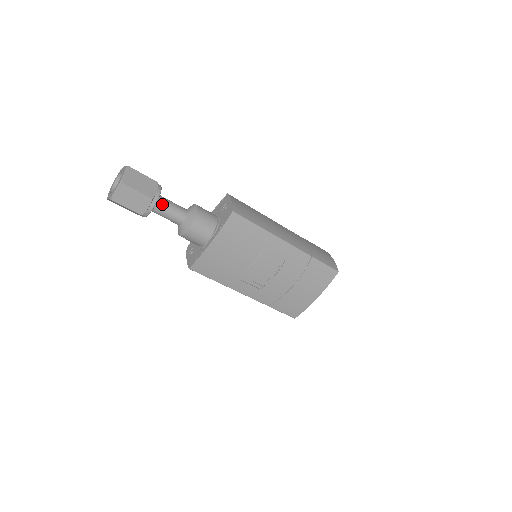
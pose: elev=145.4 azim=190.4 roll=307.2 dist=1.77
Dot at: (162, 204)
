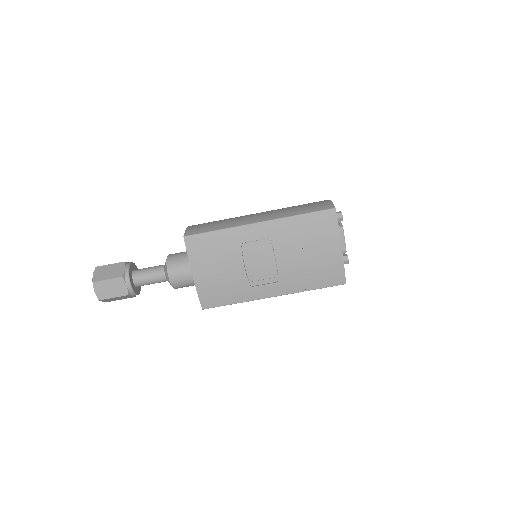
Dot at: (139, 275)
